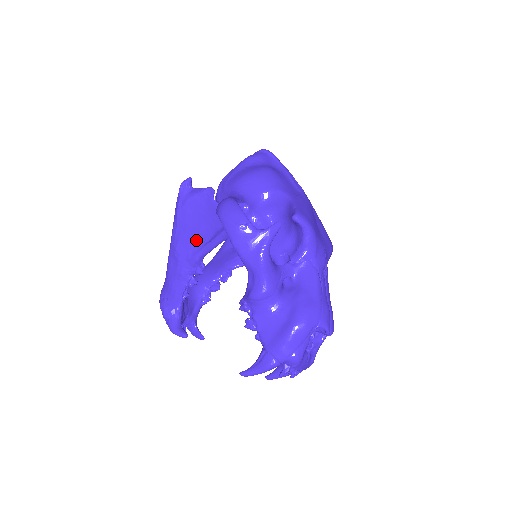
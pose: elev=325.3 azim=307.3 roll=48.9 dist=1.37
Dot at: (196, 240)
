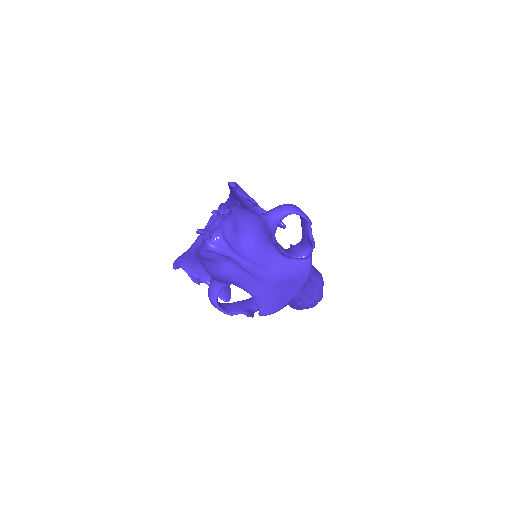
Dot at: occluded
